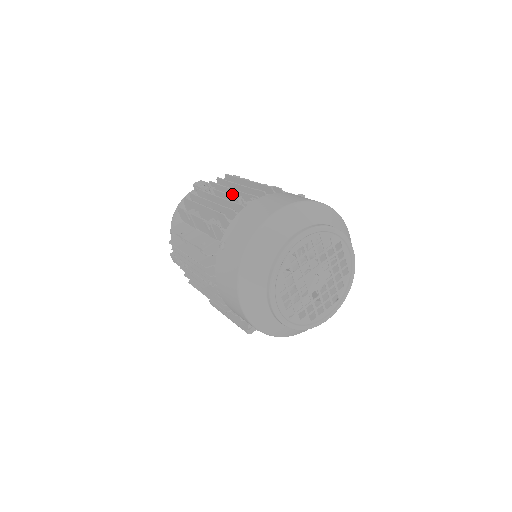
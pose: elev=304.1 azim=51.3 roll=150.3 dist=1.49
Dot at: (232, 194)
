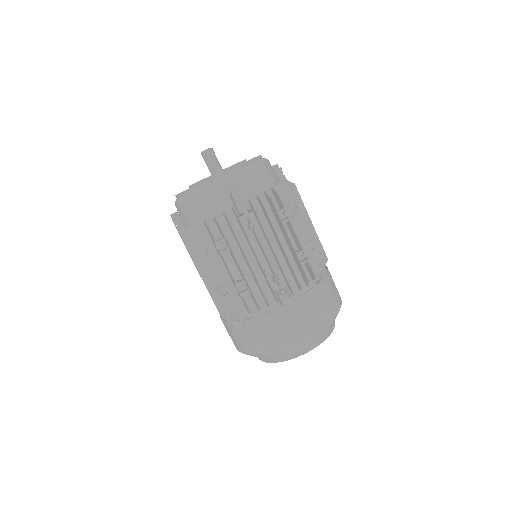
Dot at: (270, 247)
